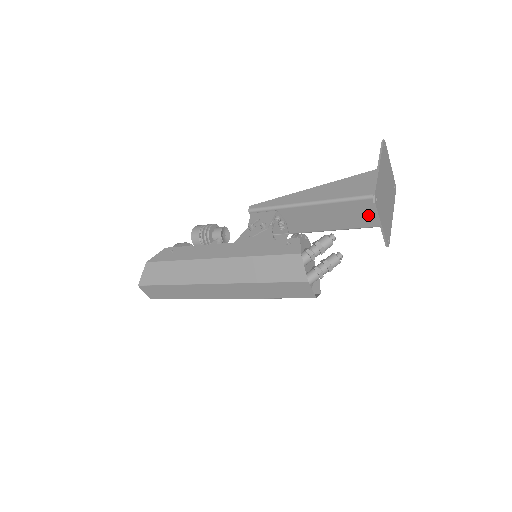
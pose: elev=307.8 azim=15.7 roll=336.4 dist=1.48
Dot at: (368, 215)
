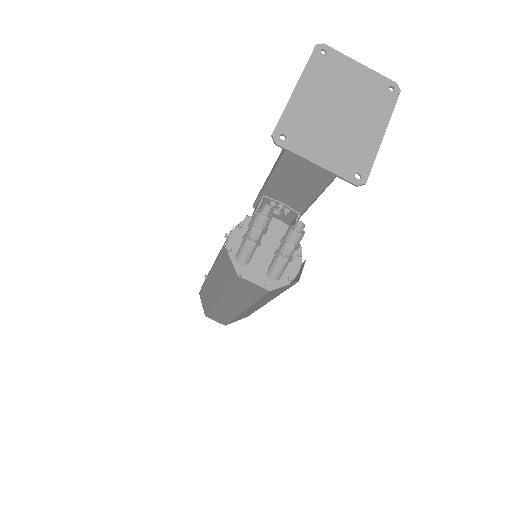
Dot at: occluded
